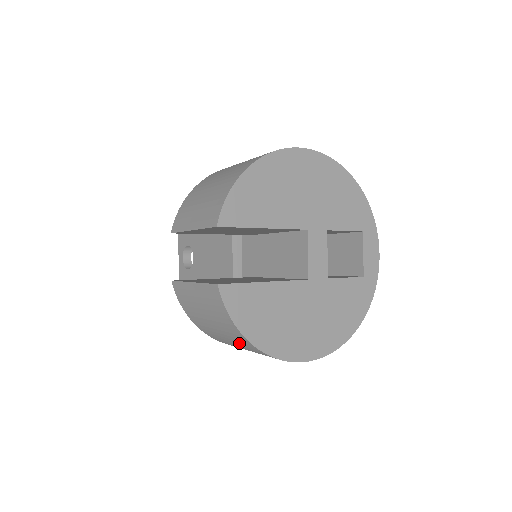
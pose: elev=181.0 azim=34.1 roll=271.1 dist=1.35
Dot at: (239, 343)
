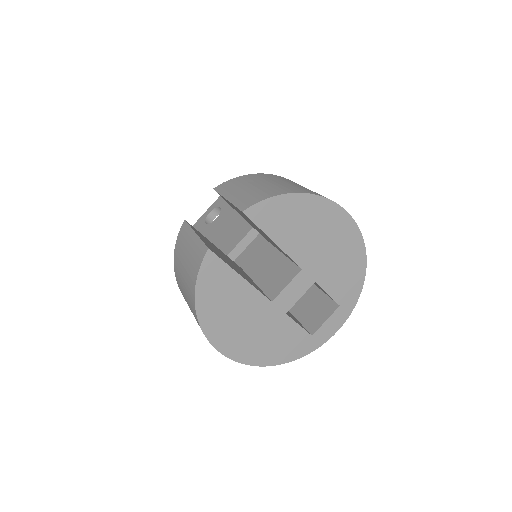
Dot at: (189, 300)
